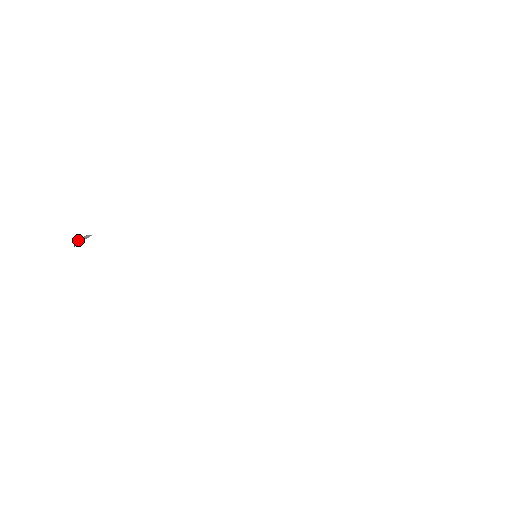
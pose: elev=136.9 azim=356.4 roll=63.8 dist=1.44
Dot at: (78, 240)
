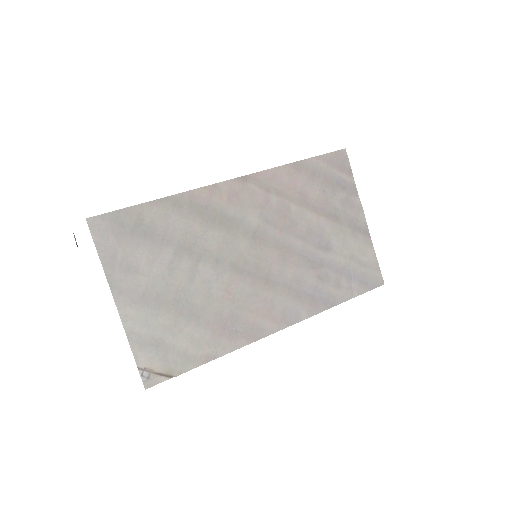
Dot at: (76, 242)
